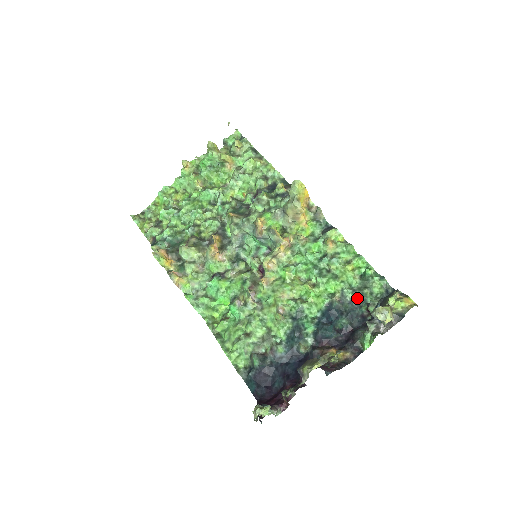
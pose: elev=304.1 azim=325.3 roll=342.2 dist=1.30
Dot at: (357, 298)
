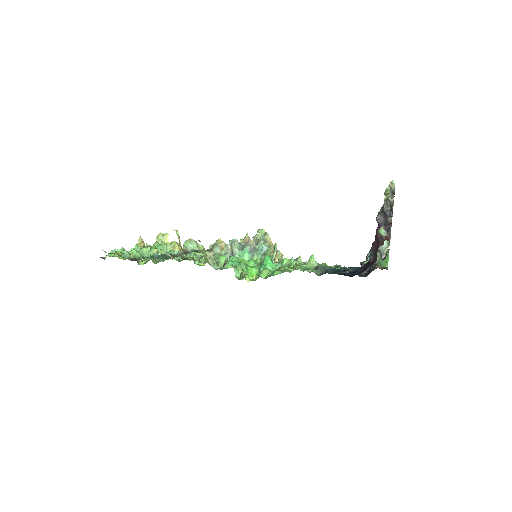
Dot at: occluded
